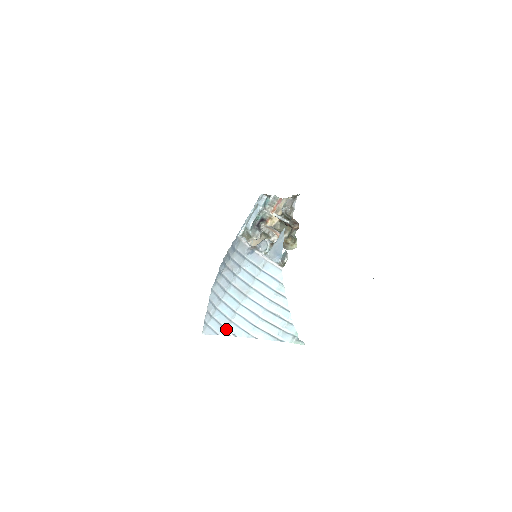
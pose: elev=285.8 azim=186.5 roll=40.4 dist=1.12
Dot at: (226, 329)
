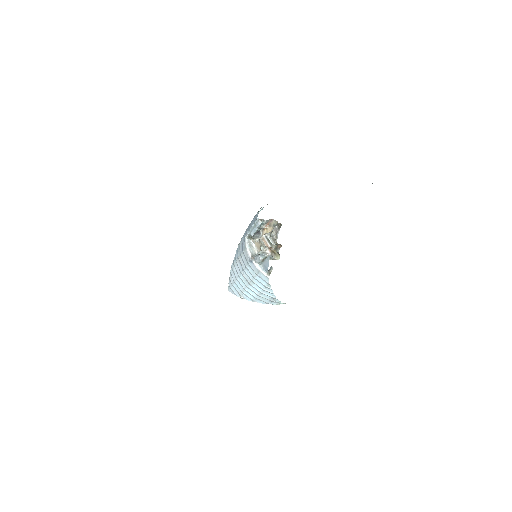
Dot at: (240, 295)
